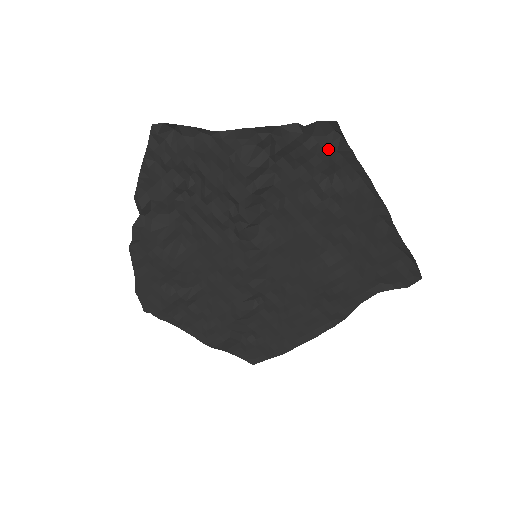
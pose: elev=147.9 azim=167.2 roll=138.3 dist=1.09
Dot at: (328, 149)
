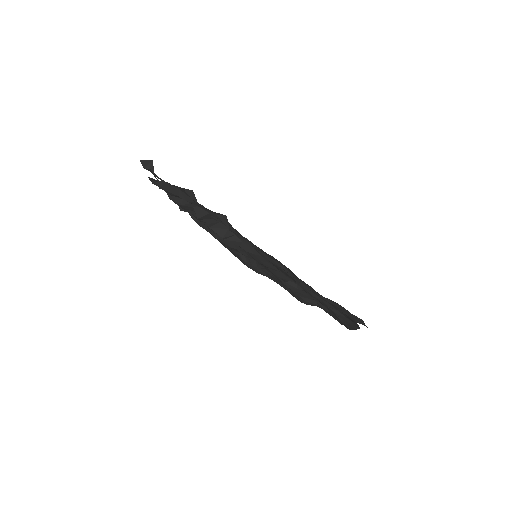
Dot at: (195, 201)
